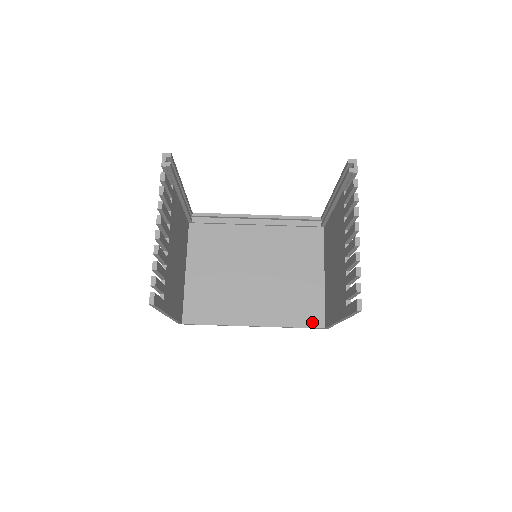
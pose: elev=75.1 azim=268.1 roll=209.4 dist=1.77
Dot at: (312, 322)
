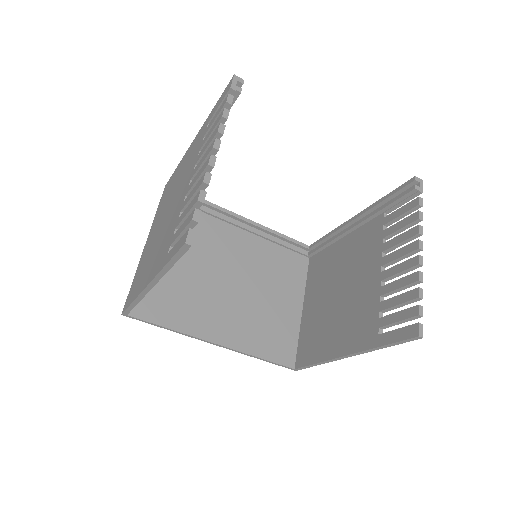
Dot at: (282, 358)
